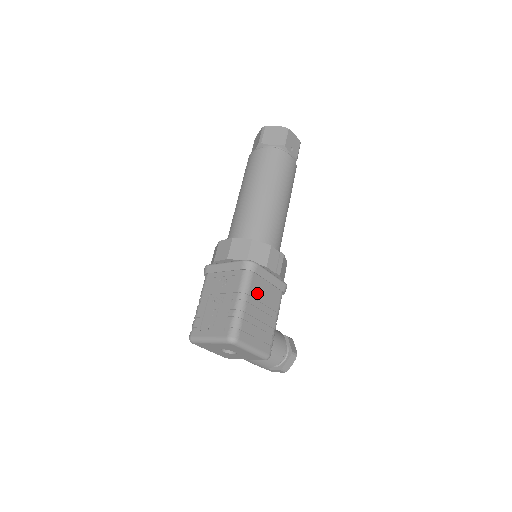
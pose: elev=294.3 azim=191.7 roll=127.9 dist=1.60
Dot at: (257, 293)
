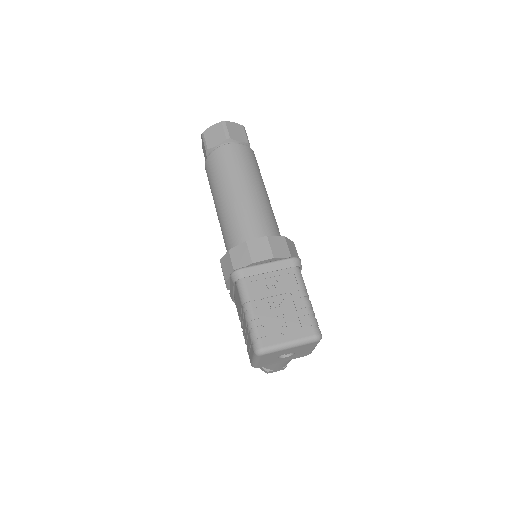
Dot at: occluded
